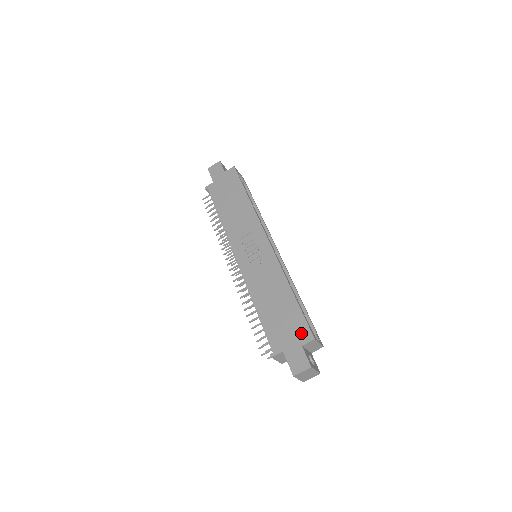
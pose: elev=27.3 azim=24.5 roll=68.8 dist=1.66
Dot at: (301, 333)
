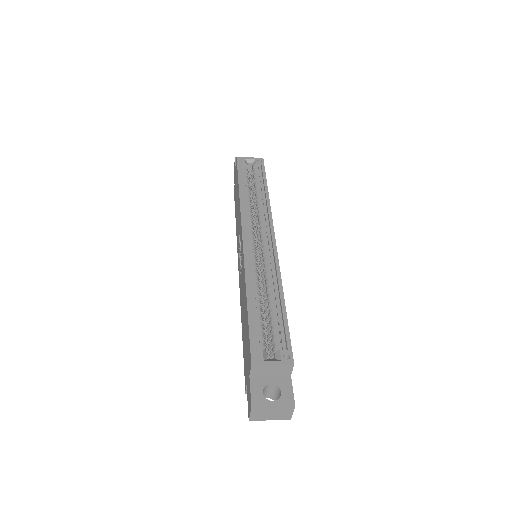
Dot at: (248, 357)
